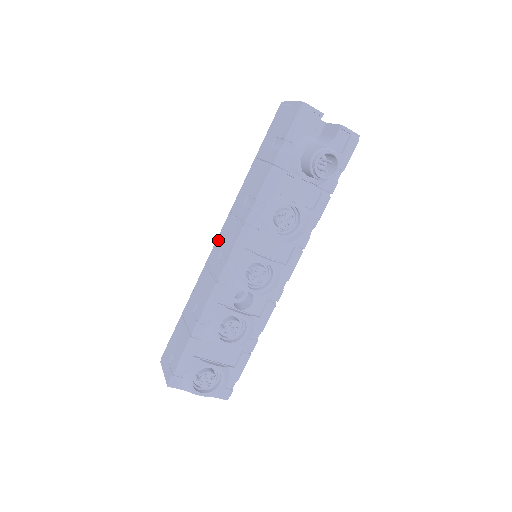
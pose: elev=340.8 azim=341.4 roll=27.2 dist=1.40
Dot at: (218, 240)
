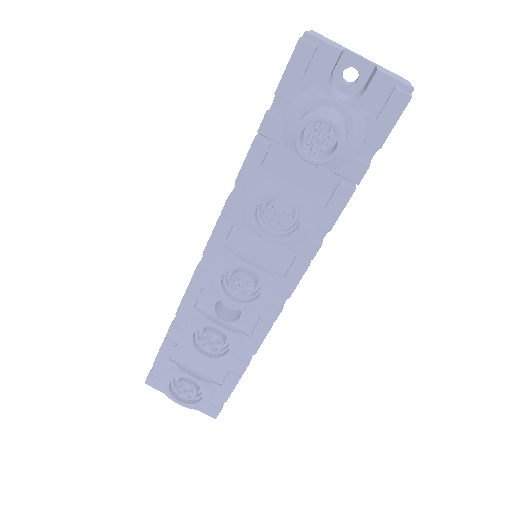
Dot at: occluded
